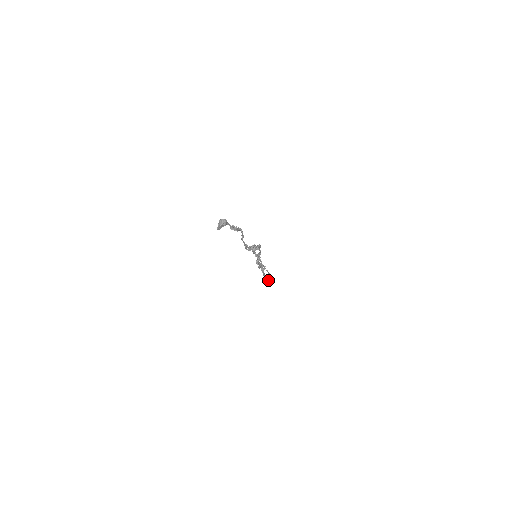
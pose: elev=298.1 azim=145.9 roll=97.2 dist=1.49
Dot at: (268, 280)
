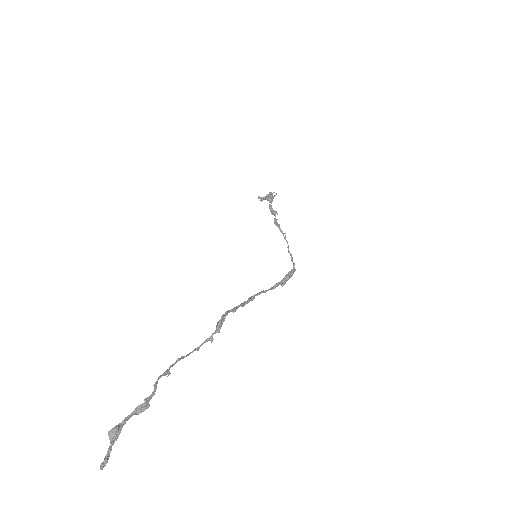
Dot at: (280, 284)
